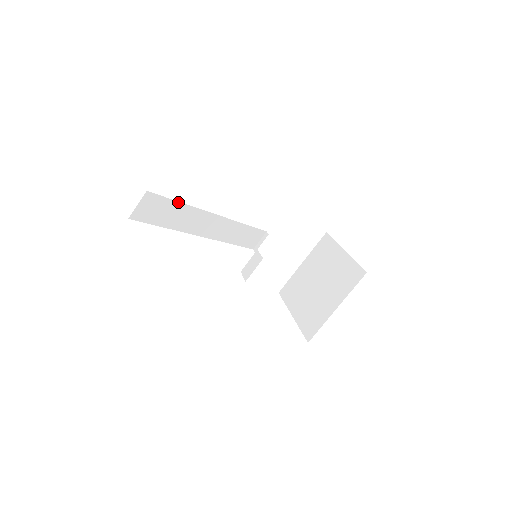
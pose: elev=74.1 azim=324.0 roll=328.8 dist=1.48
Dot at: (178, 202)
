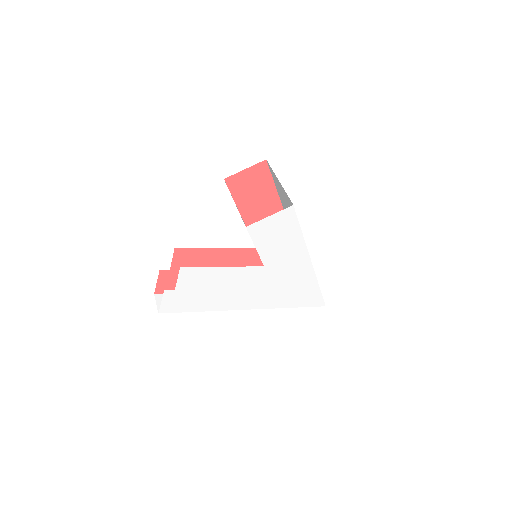
Dot at: occluded
